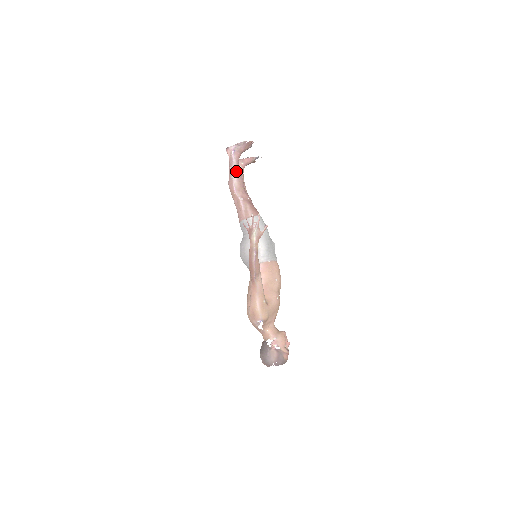
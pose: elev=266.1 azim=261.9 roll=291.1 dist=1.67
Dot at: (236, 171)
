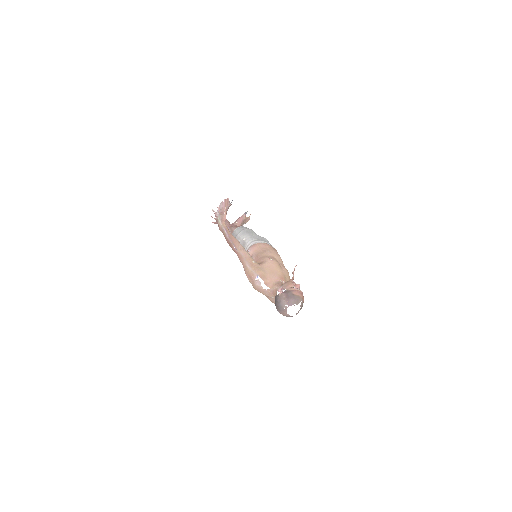
Dot at: occluded
